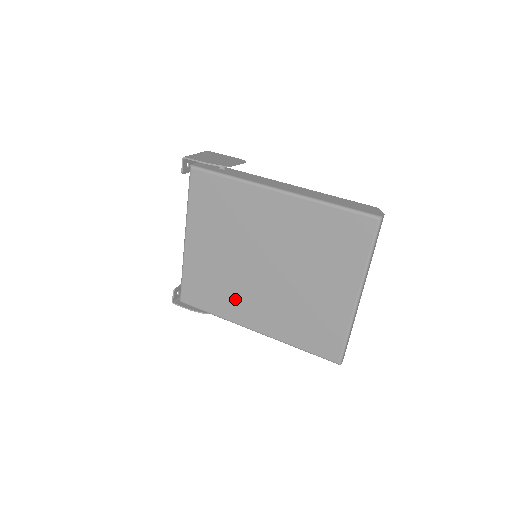
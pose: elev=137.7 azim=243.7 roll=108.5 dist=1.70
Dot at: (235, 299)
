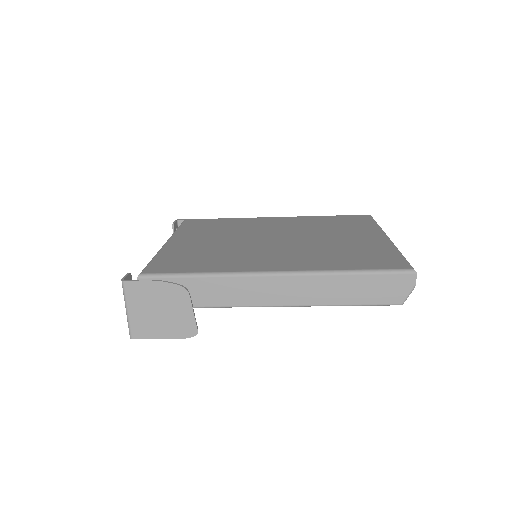
Dot at: (239, 258)
